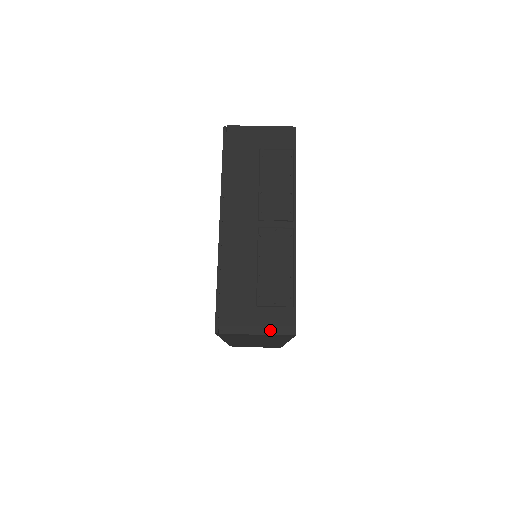
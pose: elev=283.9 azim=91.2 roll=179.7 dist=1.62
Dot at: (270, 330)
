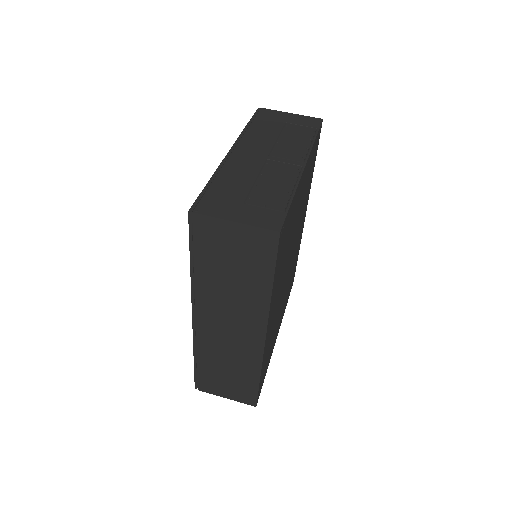
Dot at: (252, 222)
